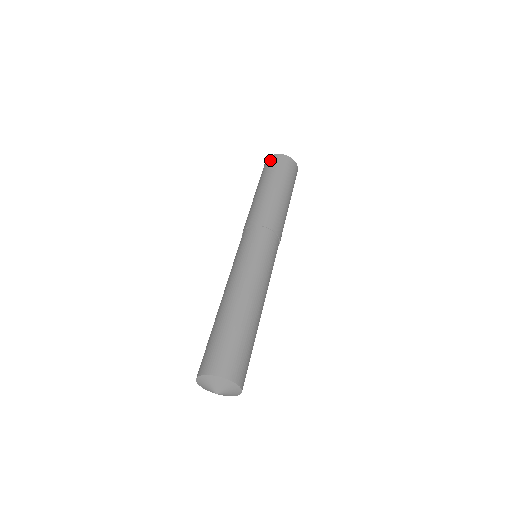
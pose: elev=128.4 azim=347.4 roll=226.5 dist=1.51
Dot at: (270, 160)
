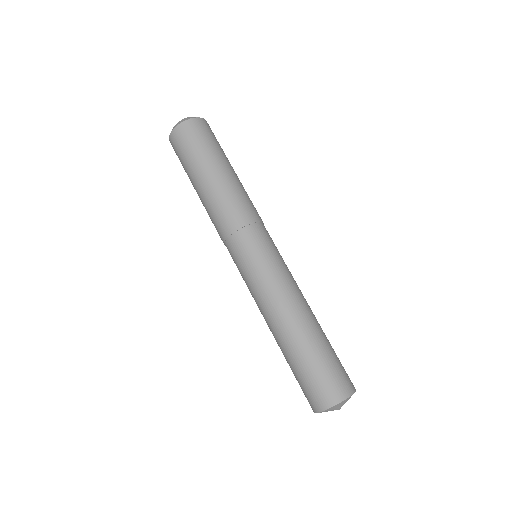
Dot at: (192, 128)
